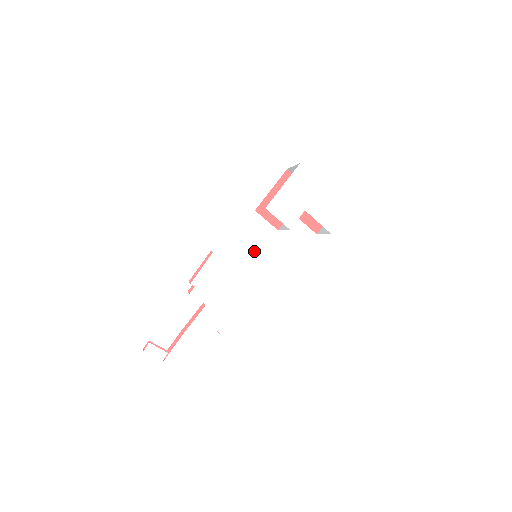
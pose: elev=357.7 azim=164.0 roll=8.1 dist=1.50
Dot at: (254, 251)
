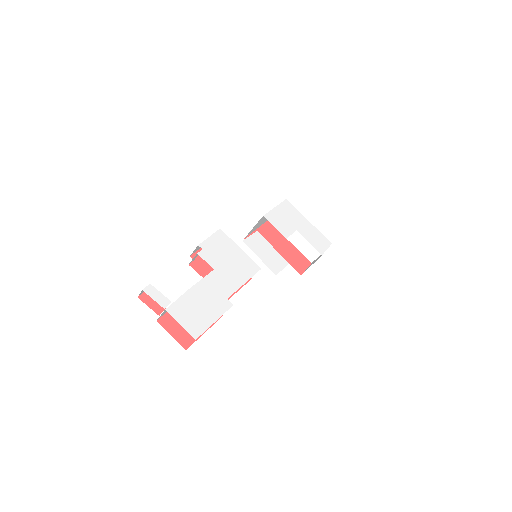
Dot at: (257, 242)
